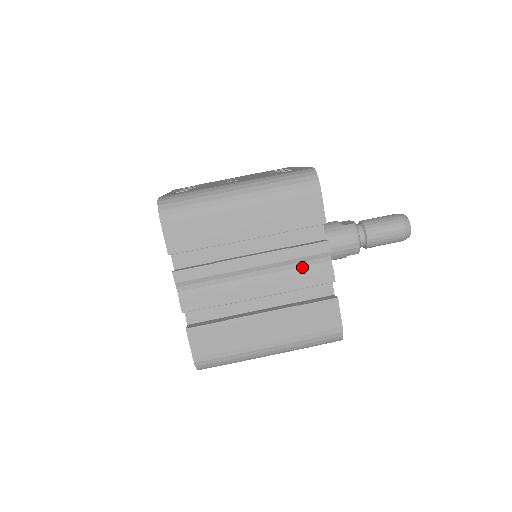
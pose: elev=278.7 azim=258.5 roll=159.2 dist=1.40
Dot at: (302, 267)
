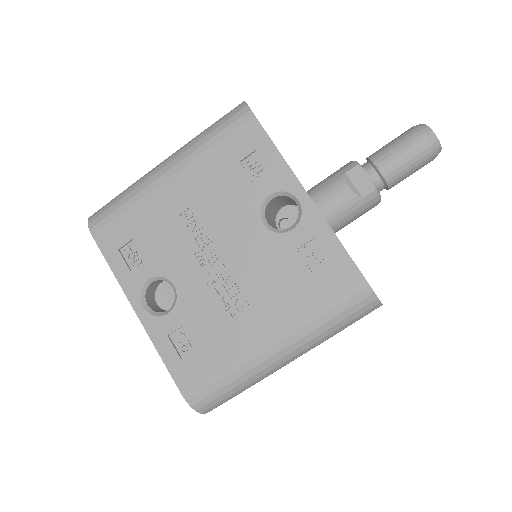
Dot at: occluded
